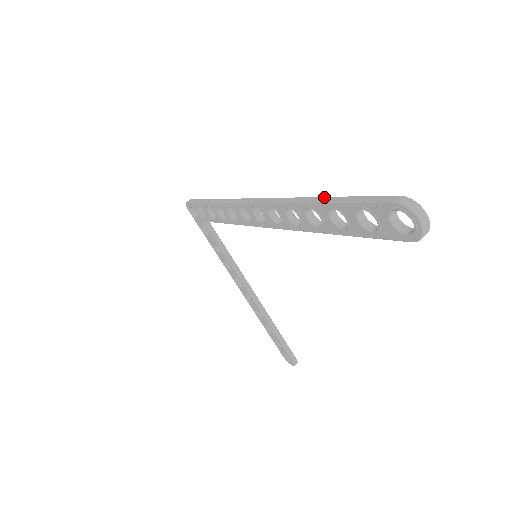
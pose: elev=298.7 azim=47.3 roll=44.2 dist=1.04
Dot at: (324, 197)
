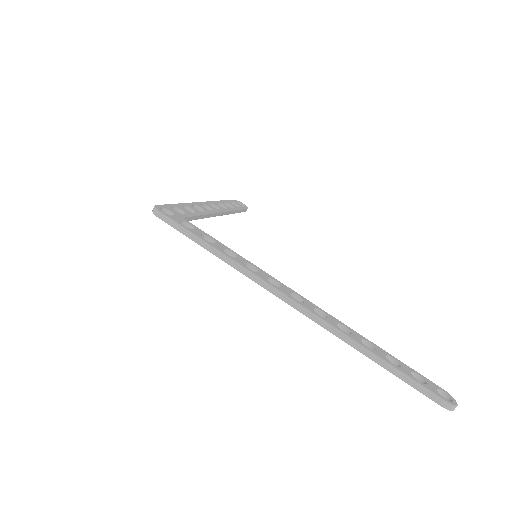
Dot at: (382, 361)
